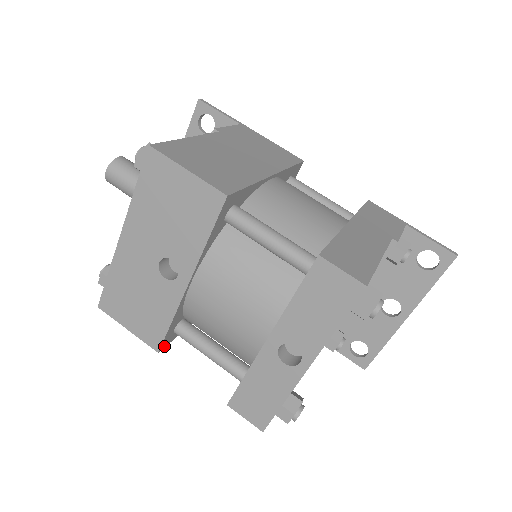
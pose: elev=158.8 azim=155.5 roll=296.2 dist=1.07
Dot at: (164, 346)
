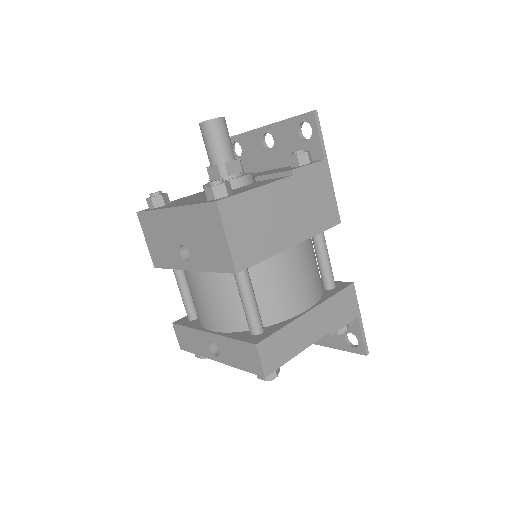
Dot at: occluded
